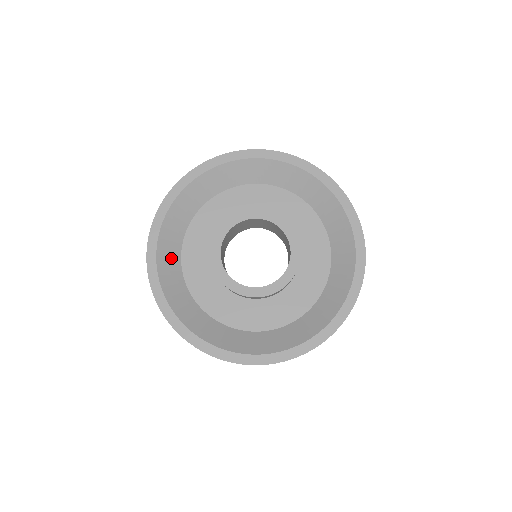
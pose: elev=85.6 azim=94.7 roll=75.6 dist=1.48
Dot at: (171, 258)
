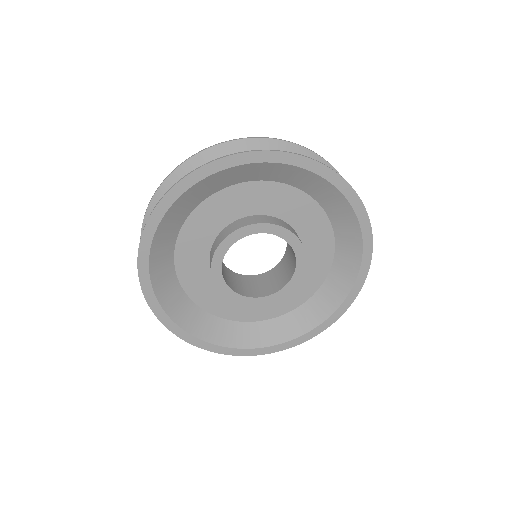
Dot at: (187, 205)
